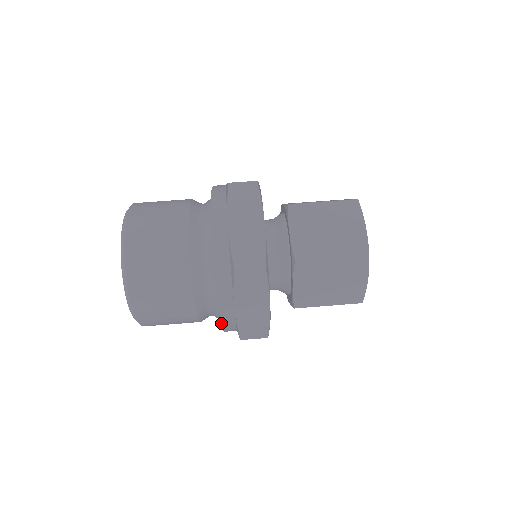
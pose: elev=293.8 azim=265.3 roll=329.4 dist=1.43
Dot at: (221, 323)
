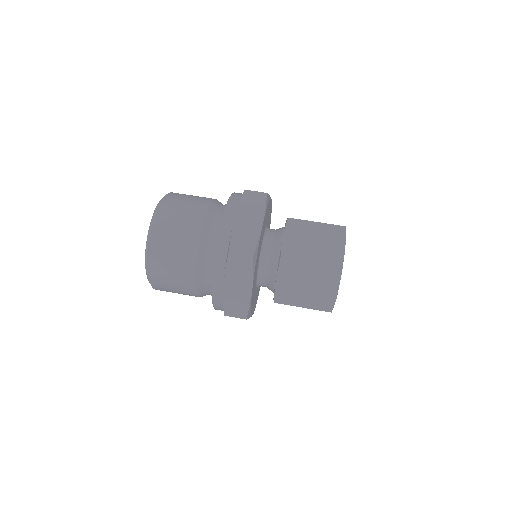
Dot at: (212, 297)
